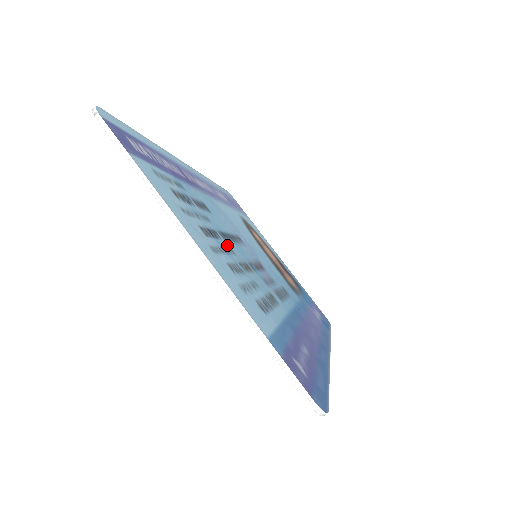
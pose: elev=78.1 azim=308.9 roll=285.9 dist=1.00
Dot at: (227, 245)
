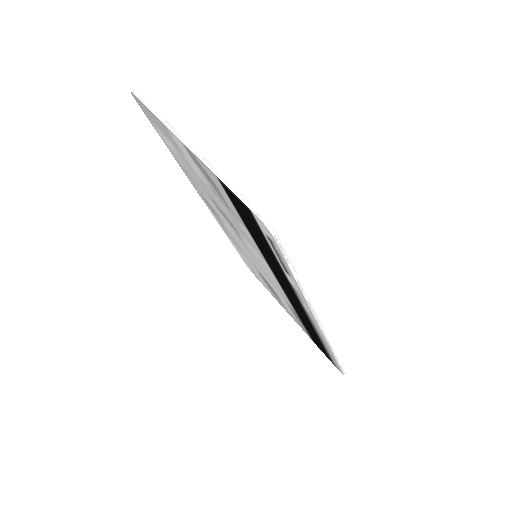
Dot at: occluded
